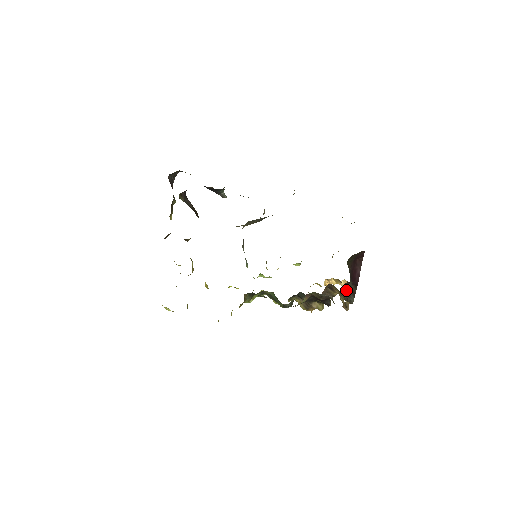
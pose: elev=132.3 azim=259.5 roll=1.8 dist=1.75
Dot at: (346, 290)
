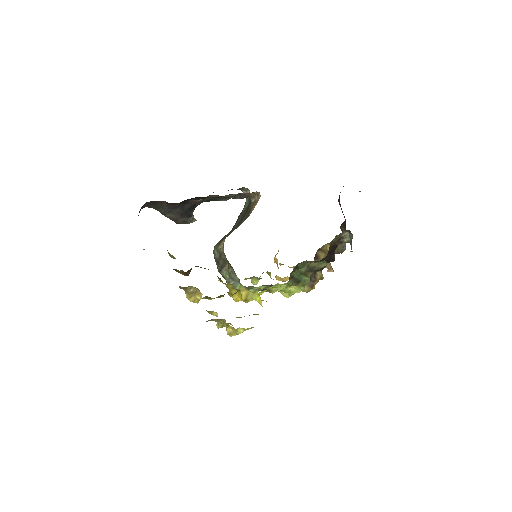
Dot at: occluded
